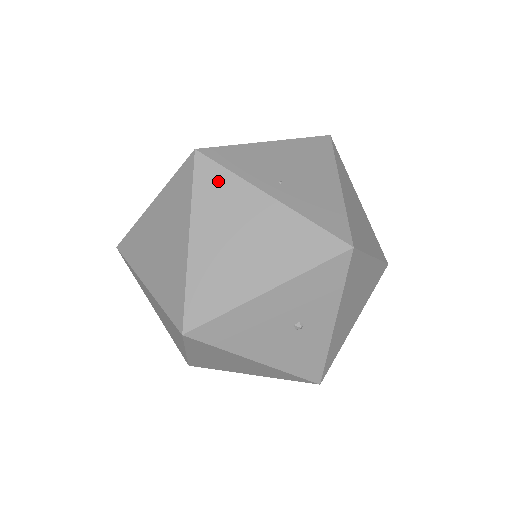
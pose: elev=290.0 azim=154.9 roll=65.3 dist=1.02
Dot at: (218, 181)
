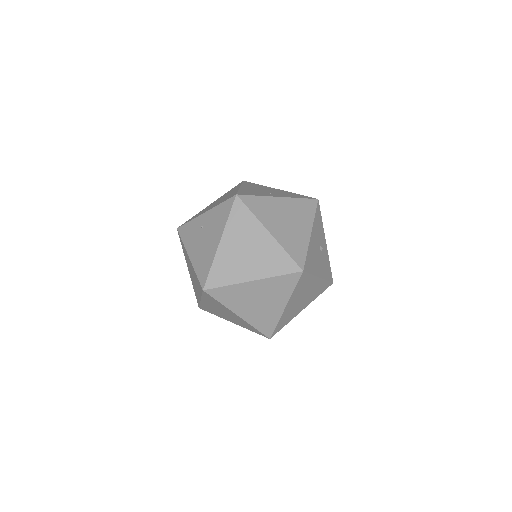
Dot at: (257, 202)
